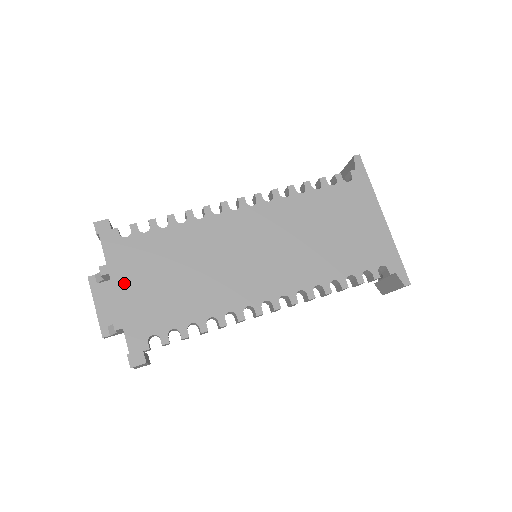
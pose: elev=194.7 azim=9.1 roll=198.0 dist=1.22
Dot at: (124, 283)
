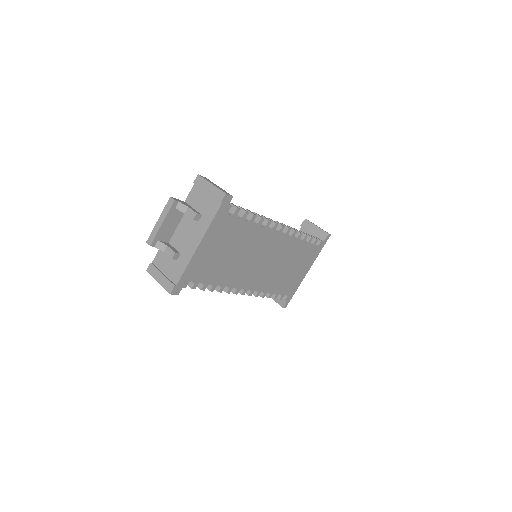
Dot at: (207, 243)
